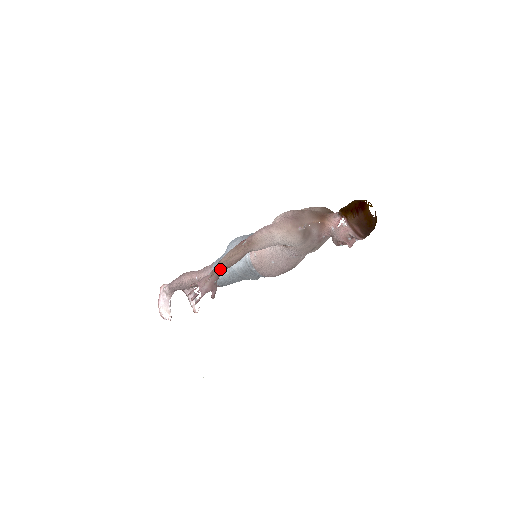
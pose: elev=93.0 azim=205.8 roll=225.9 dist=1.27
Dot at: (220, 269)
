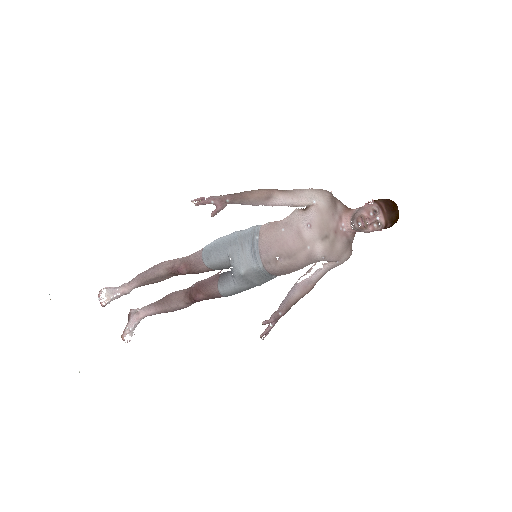
Dot at: (240, 194)
